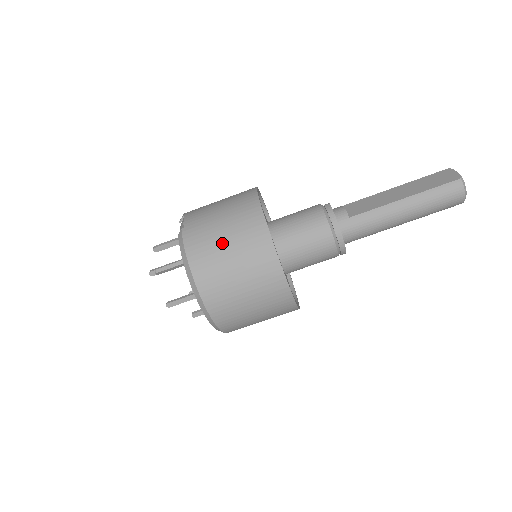
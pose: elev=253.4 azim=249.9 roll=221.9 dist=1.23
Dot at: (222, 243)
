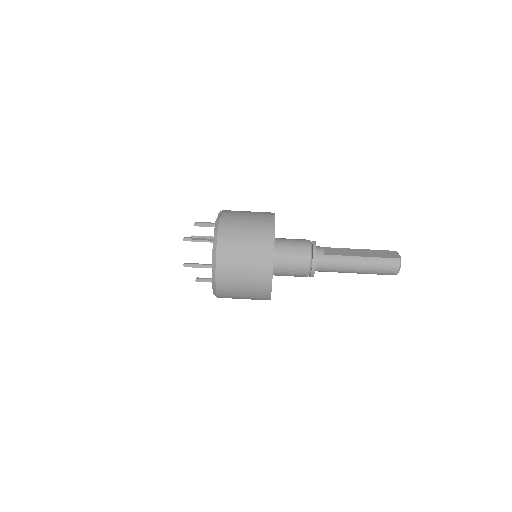
Dot at: (243, 235)
